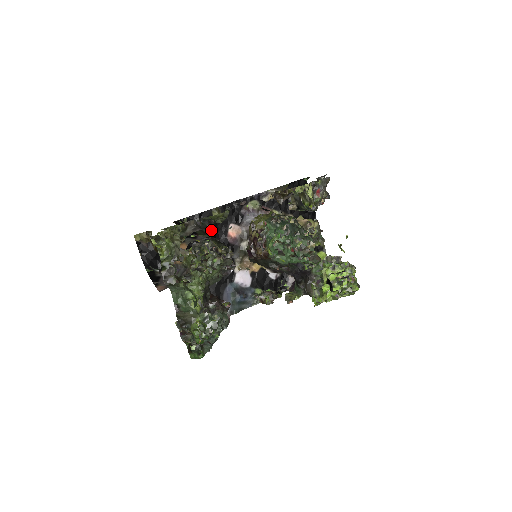
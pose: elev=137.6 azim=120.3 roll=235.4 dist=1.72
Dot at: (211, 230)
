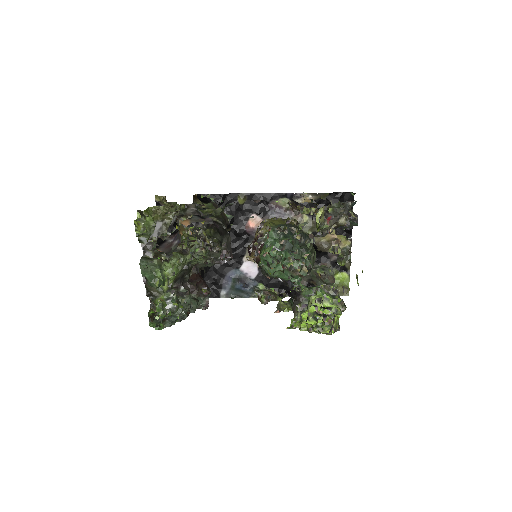
Dot at: (231, 213)
